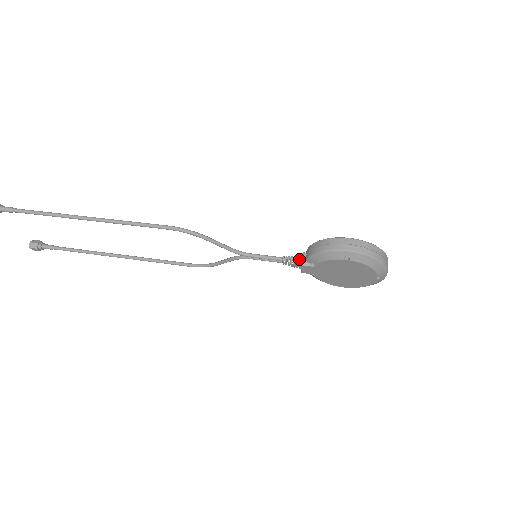
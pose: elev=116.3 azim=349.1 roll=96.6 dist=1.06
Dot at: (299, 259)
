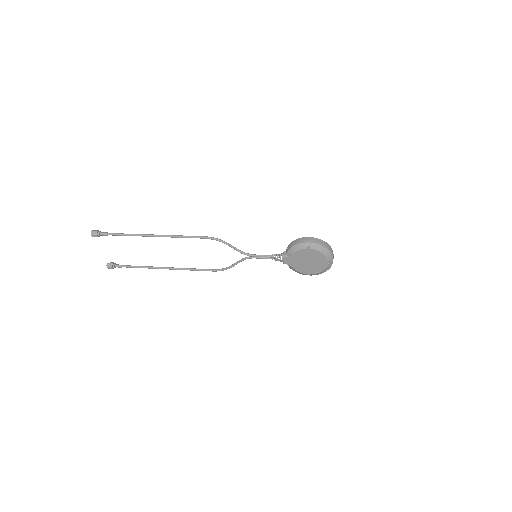
Dot at: (282, 254)
